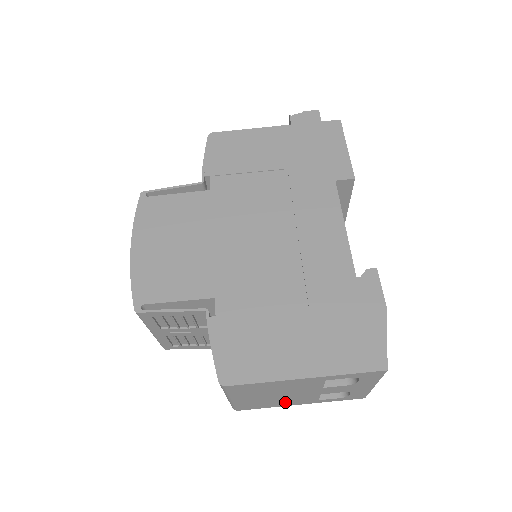
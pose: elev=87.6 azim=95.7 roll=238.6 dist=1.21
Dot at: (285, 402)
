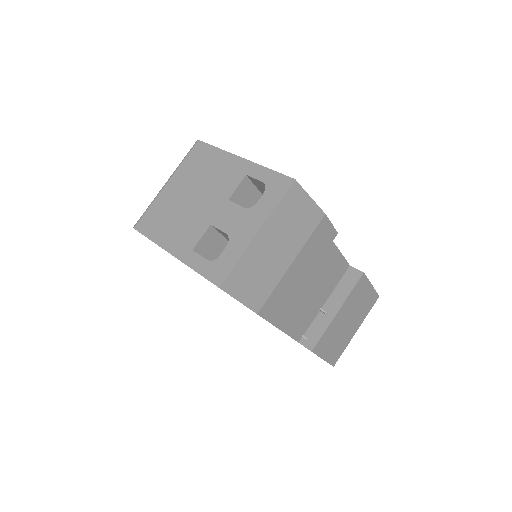
Dot at: (174, 231)
